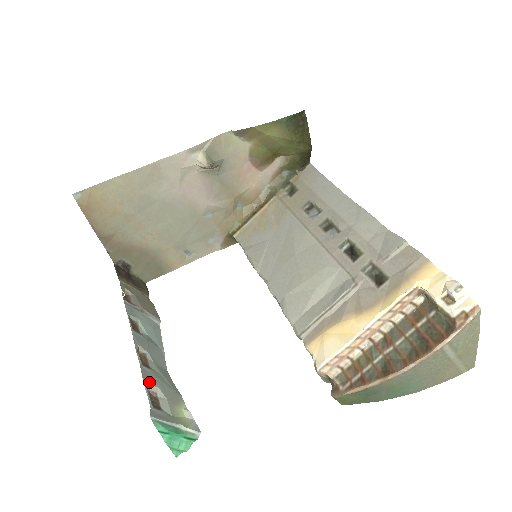
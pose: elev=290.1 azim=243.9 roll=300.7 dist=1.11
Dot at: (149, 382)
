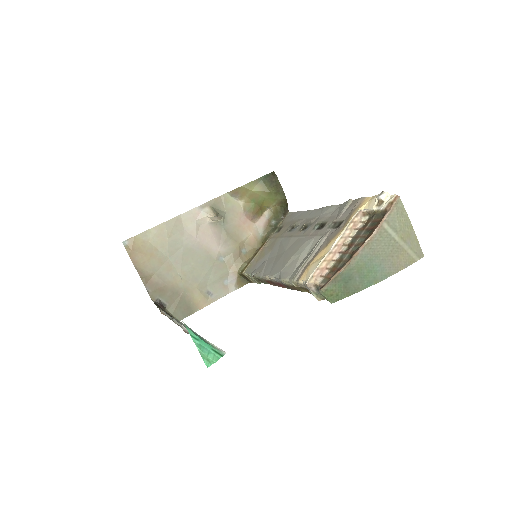
Dot at: (182, 325)
